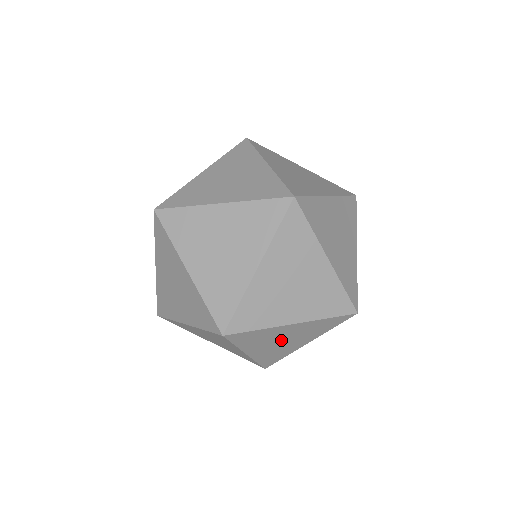
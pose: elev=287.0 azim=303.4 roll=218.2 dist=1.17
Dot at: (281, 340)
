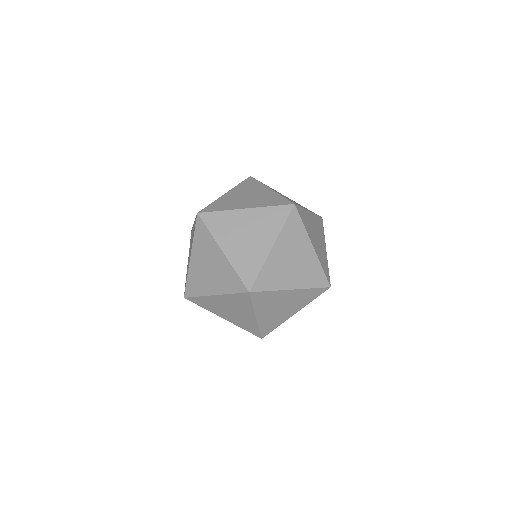
Dot at: (280, 306)
